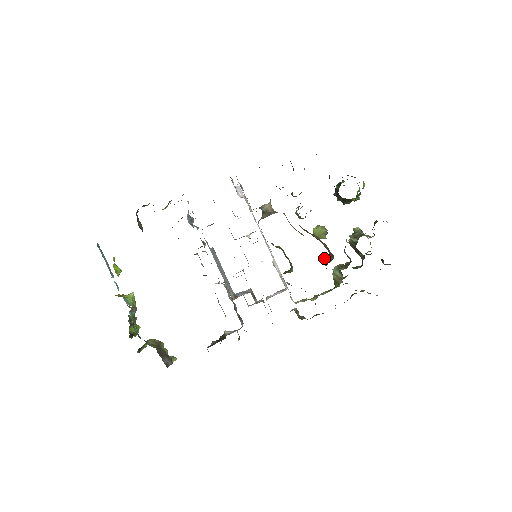
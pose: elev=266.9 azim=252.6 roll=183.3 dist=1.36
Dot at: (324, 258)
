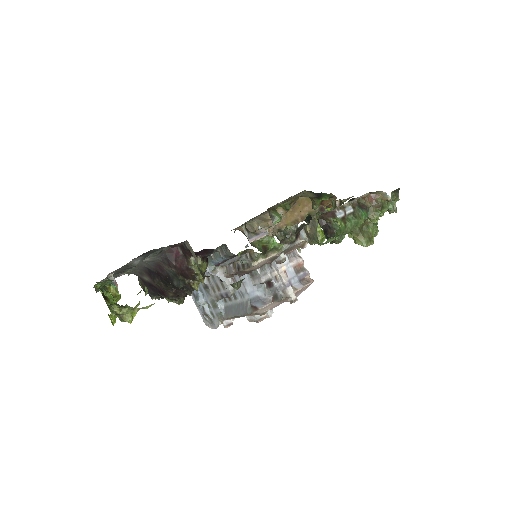
Dot at: occluded
